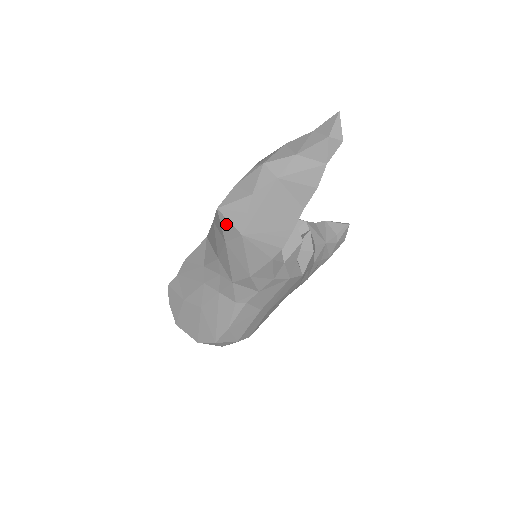
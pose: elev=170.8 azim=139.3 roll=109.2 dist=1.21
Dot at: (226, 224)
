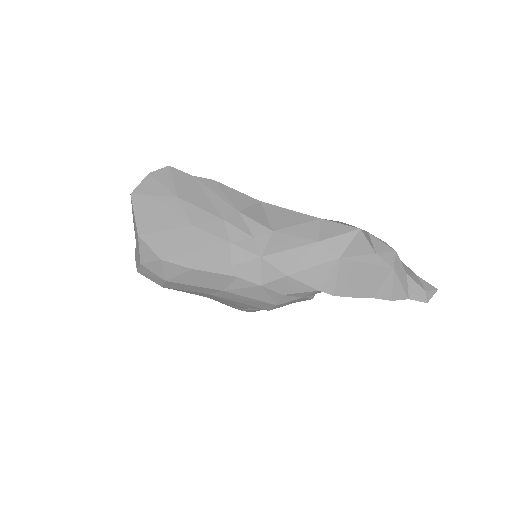
Dot at: (345, 240)
